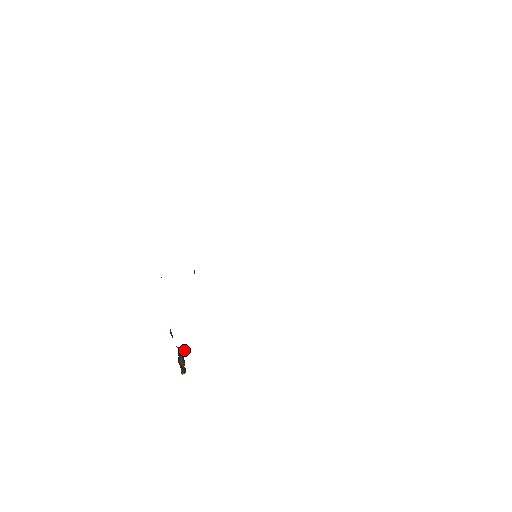
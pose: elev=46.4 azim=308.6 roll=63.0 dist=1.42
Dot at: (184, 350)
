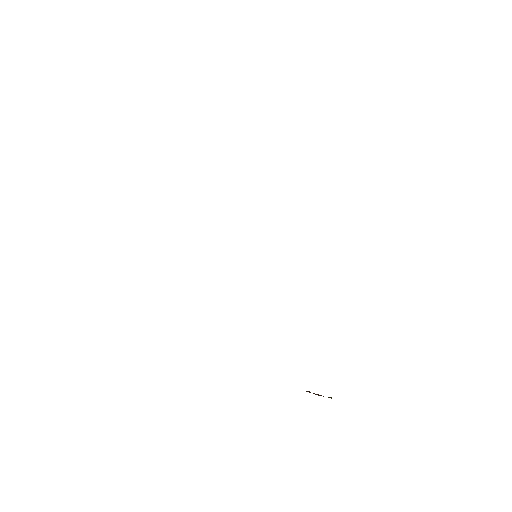
Dot at: (308, 391)
